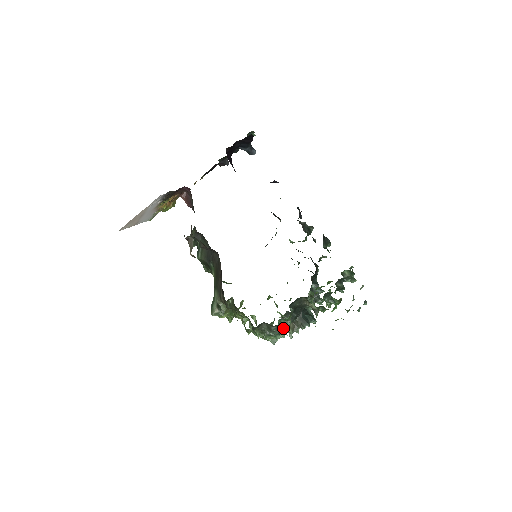
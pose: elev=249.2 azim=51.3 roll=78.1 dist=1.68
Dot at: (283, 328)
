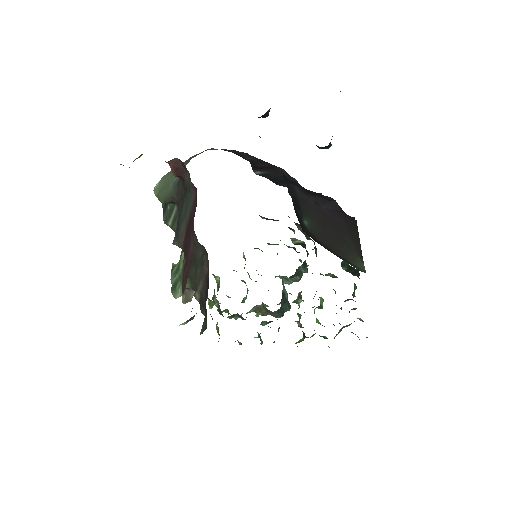
Dot at: (253, 310)
